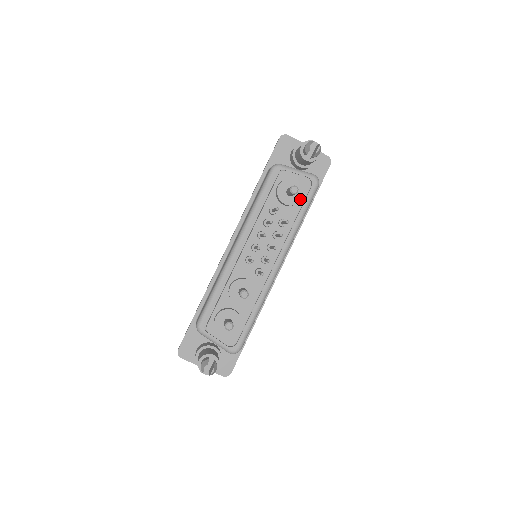
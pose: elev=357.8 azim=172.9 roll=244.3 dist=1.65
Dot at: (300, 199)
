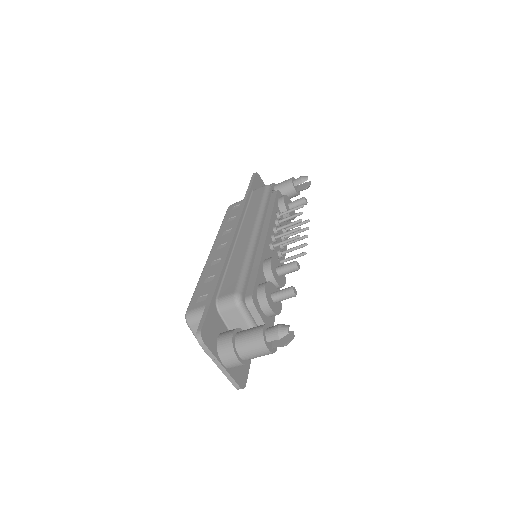
Dot at: (295, 217)
